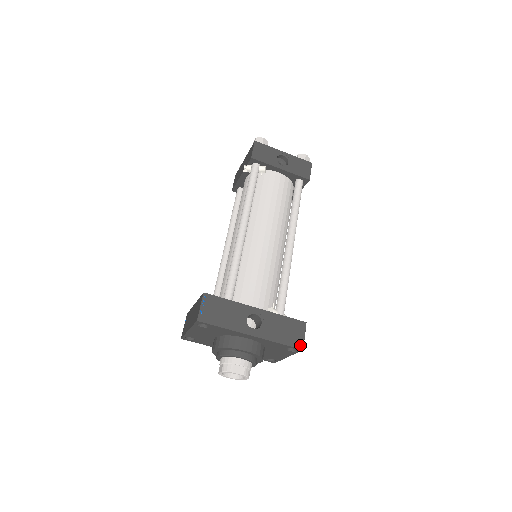
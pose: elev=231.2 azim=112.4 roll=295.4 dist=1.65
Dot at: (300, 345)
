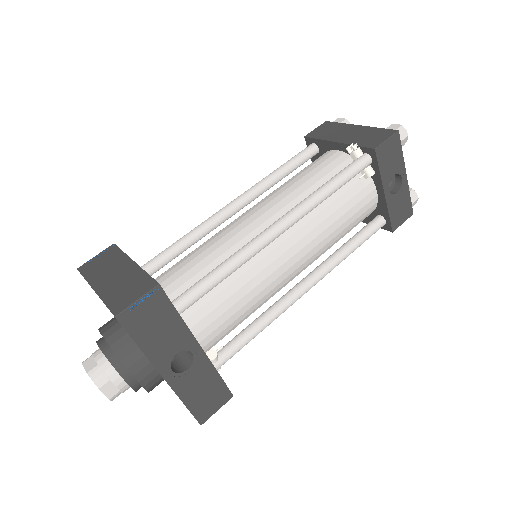
Dot at: (203, 418)
